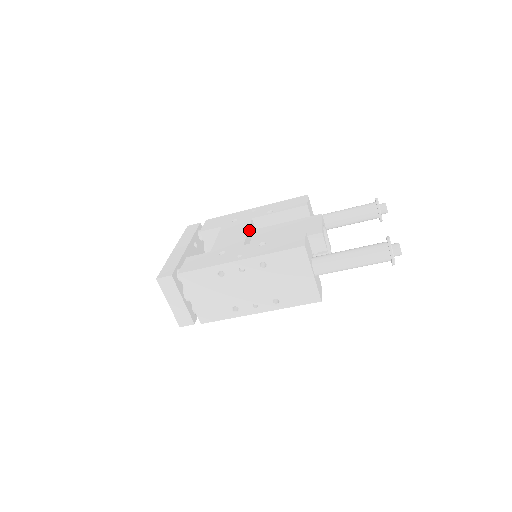
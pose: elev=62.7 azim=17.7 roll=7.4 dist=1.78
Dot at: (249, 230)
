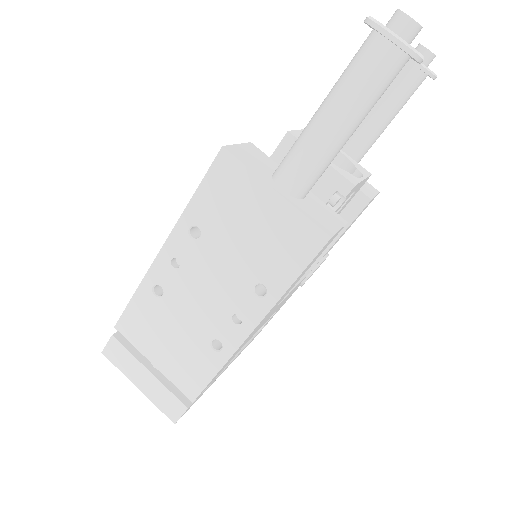
Dot at: occluded
